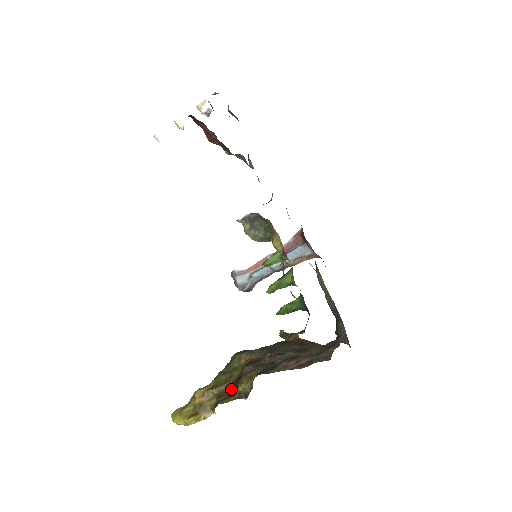
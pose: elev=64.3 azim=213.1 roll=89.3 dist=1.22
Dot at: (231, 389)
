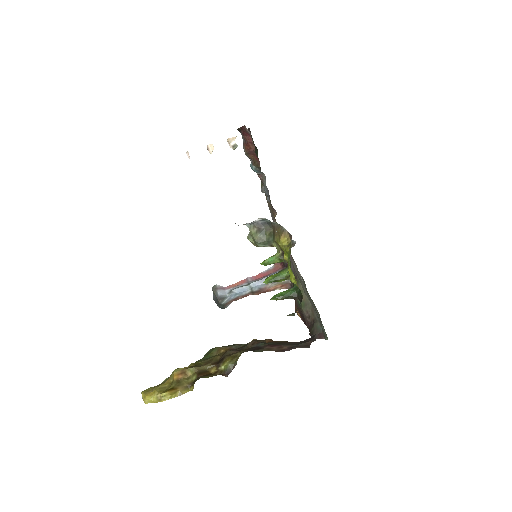
Dot at: (211, 369)
